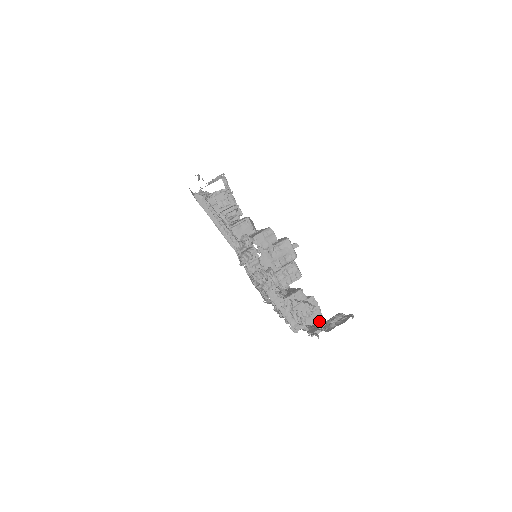
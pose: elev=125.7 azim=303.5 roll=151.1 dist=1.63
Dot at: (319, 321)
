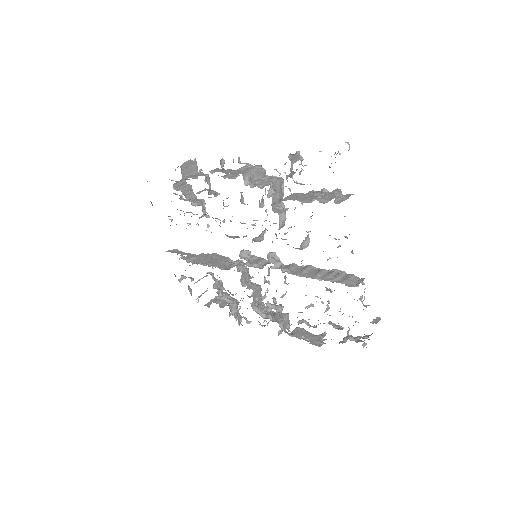
Dot at: occluded
